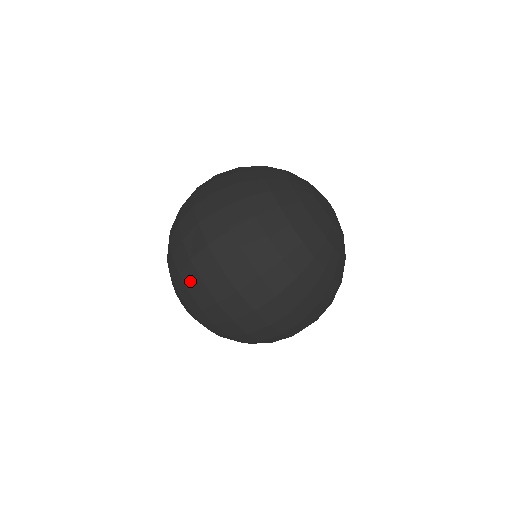
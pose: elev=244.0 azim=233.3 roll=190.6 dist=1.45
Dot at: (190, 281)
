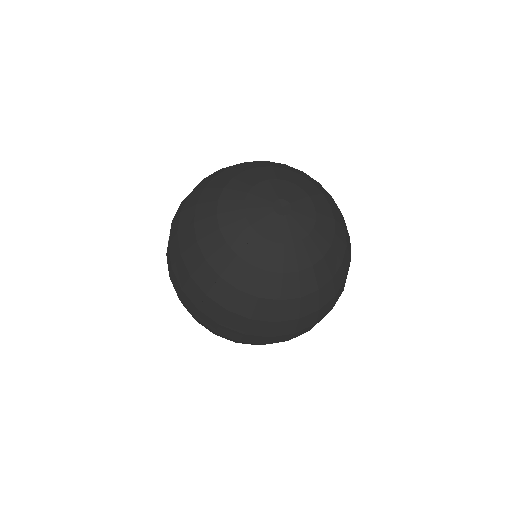
Dot at: occluded
